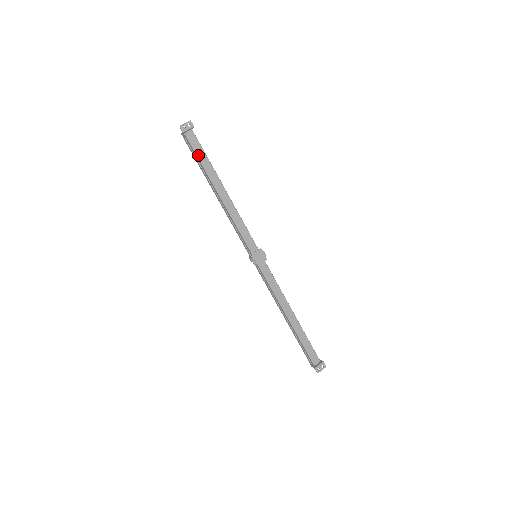
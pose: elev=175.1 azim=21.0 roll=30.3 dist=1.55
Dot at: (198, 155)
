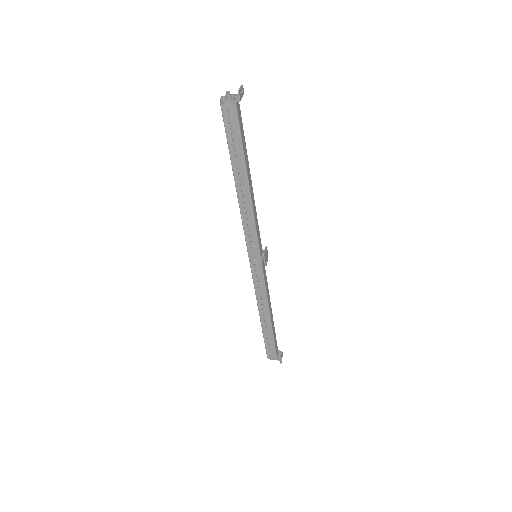
Dot at: (241, 133)
